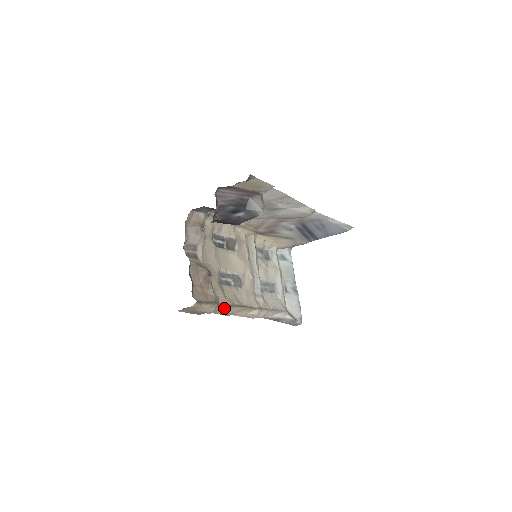
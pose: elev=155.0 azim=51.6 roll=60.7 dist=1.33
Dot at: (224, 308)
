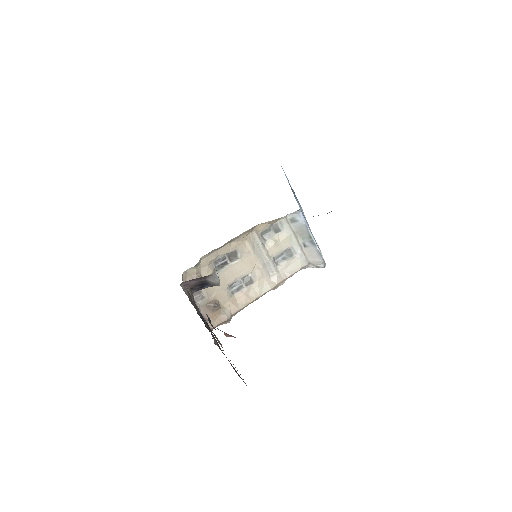
Dot at: (240, 310)
